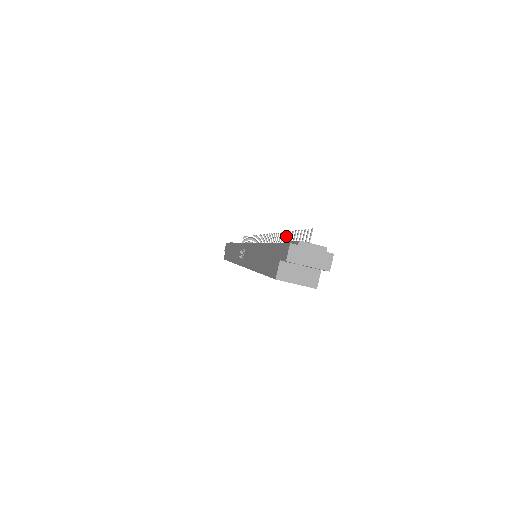
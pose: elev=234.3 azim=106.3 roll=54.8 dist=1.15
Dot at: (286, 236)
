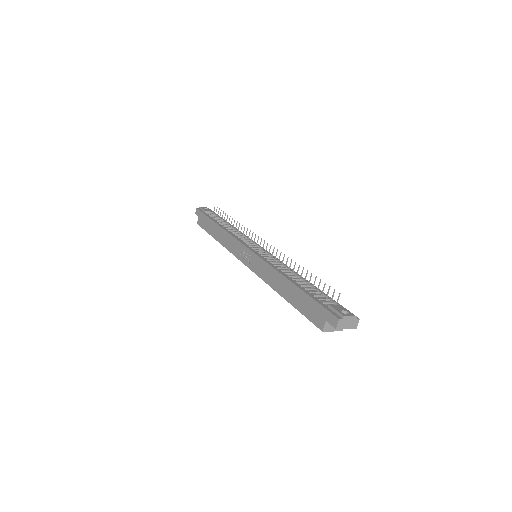
Dot at: (302, 271)
